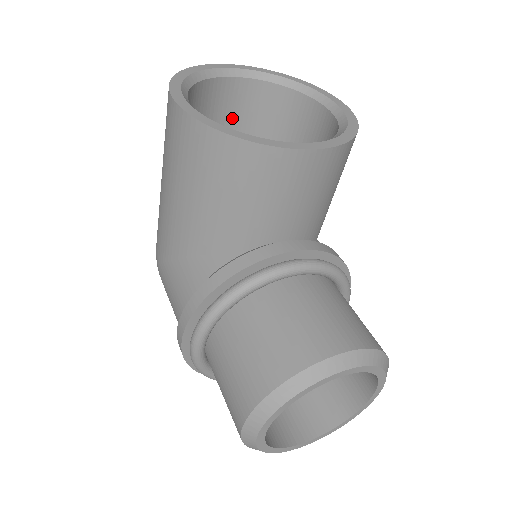
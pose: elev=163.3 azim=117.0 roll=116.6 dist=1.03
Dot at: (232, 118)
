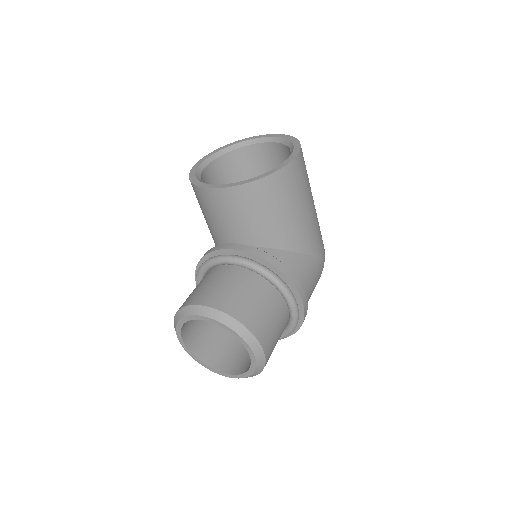
Dot at: (273, 167)
